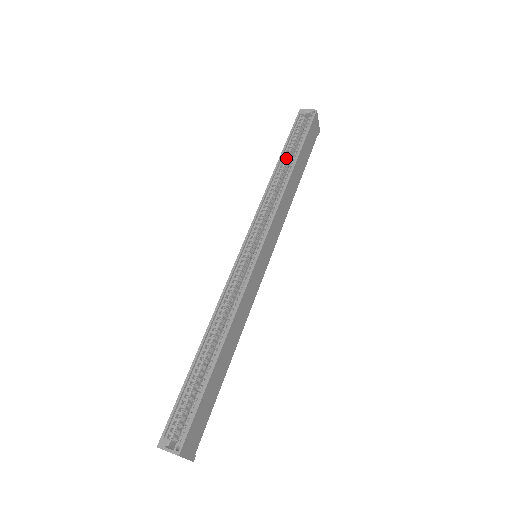
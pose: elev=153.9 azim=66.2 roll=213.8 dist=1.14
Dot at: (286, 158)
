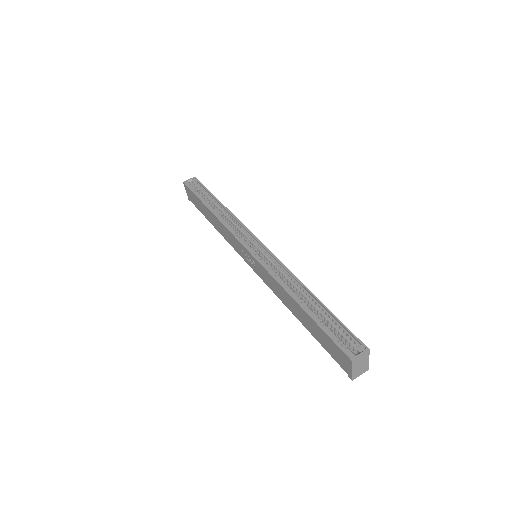
Dot at: (209, 204)
